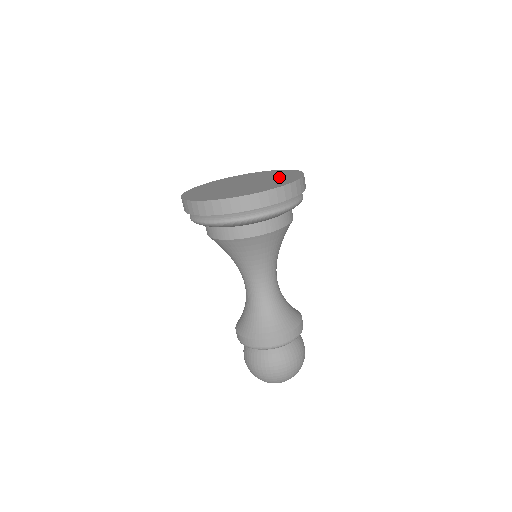
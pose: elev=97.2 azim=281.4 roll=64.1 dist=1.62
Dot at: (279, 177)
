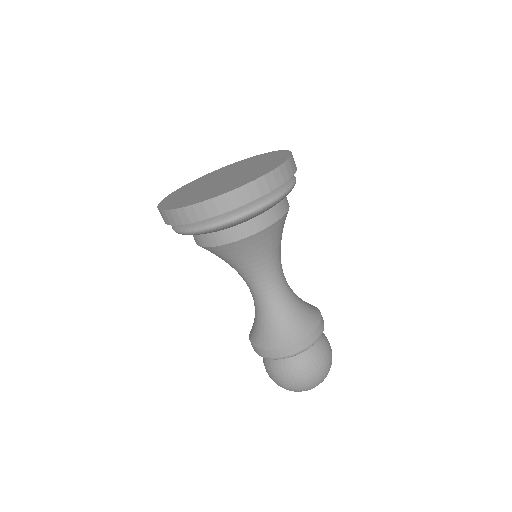
Dot at: (254, 161)
